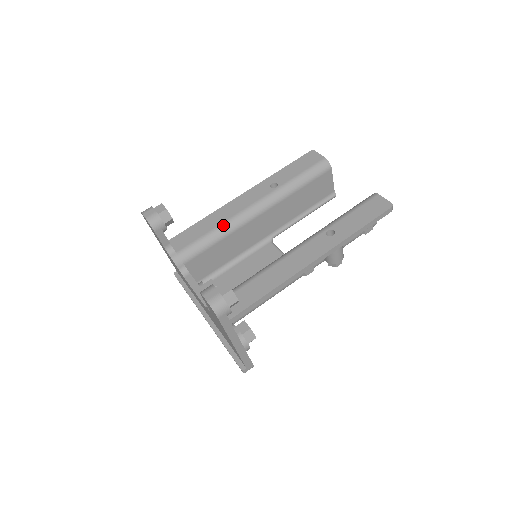
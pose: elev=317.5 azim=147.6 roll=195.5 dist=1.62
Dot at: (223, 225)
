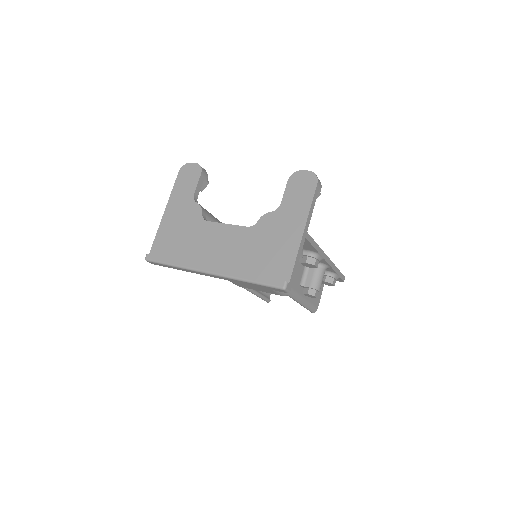
Dot at: occluded
